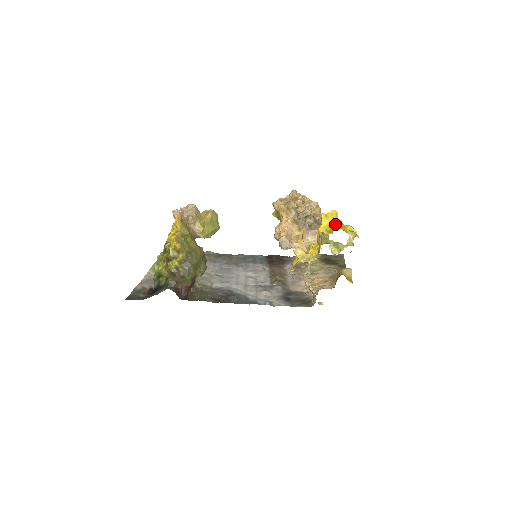
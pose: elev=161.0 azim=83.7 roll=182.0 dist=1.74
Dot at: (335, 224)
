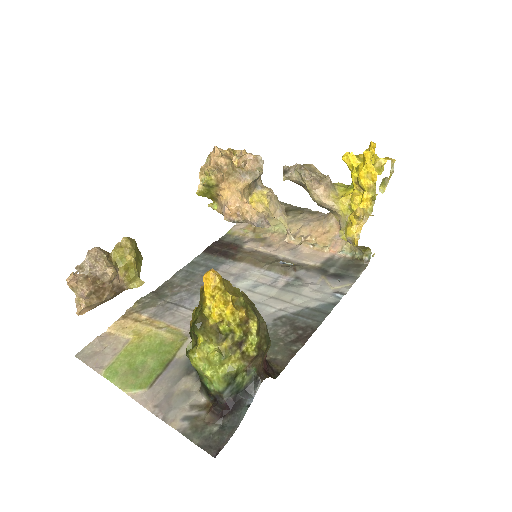
Dot at: (379, 158)
